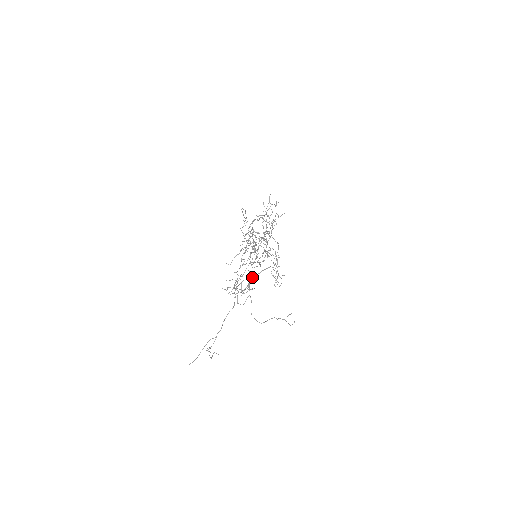
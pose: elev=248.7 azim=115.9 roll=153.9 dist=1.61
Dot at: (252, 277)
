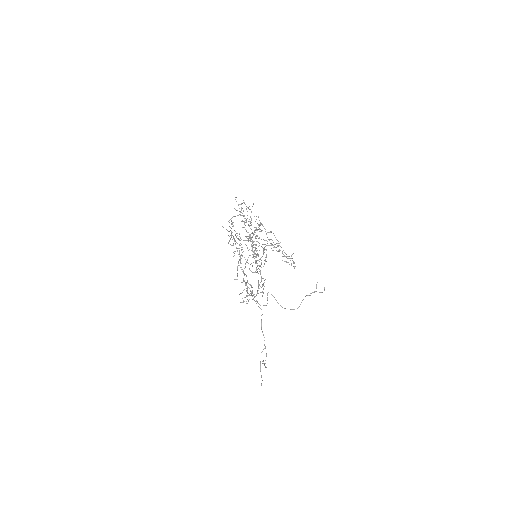
Dot at: occluded
